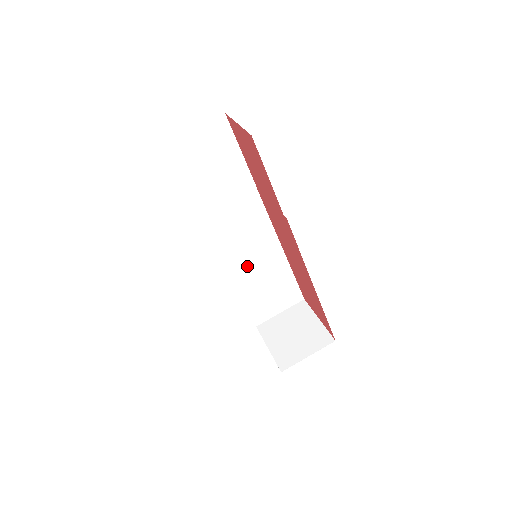
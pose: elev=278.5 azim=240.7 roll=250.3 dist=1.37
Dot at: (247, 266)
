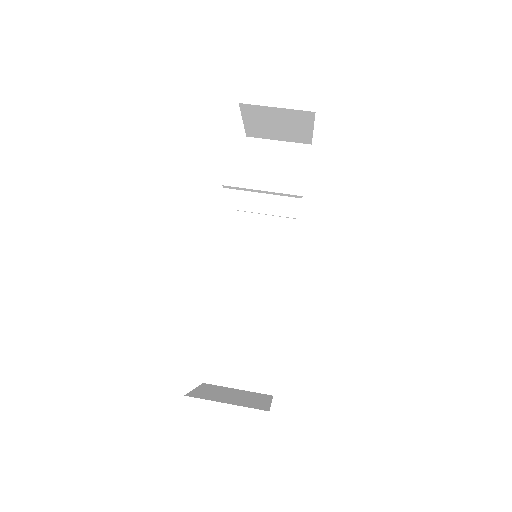
Dot at: (243, 296)
